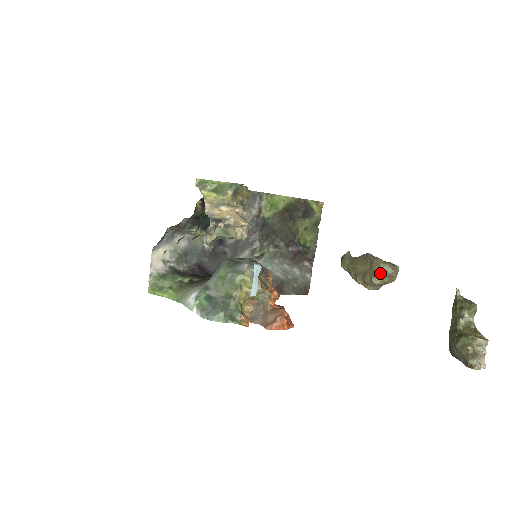
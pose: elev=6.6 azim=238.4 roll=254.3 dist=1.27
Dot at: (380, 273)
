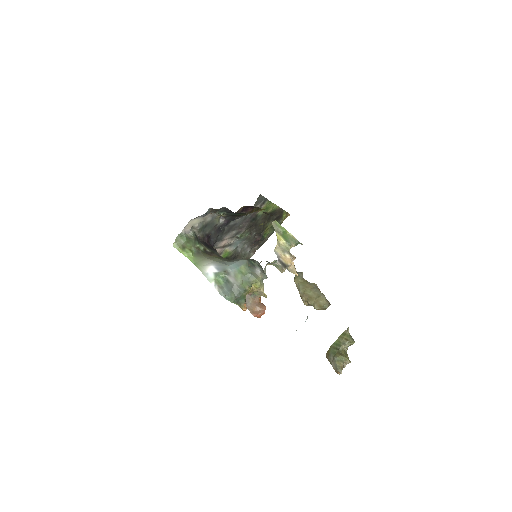
Dot at: (322, 305)
